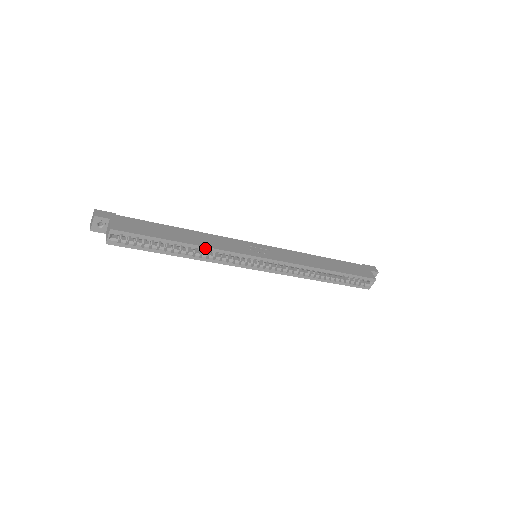
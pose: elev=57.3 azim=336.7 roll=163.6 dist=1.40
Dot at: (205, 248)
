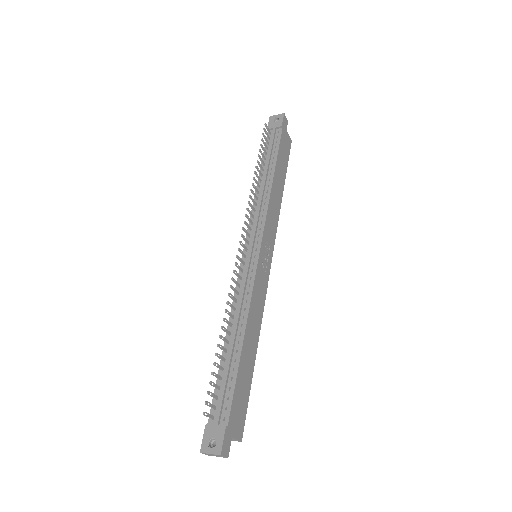
Dot at: (259, 328)
